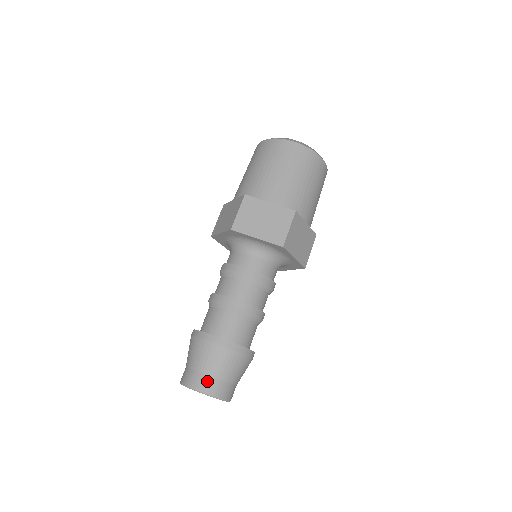
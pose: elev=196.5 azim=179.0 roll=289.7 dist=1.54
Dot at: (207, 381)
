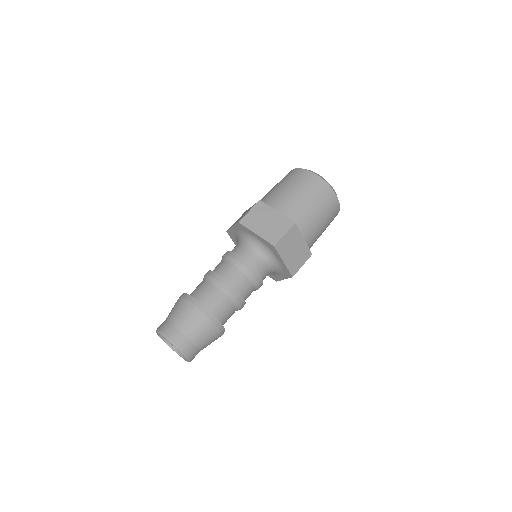
Dot at: (175, 332)
